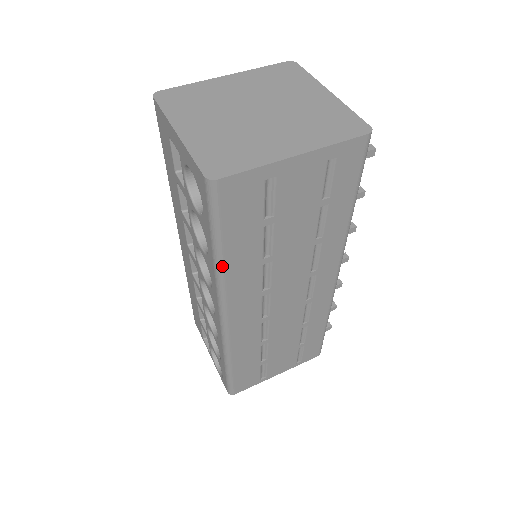
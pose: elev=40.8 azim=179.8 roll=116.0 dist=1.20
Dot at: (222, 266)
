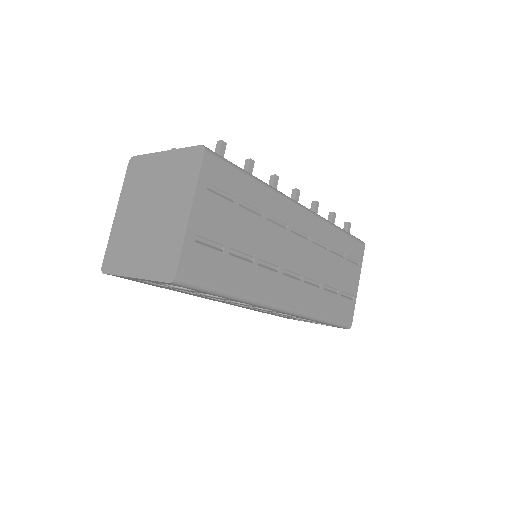
Dot at: (240, 296)
